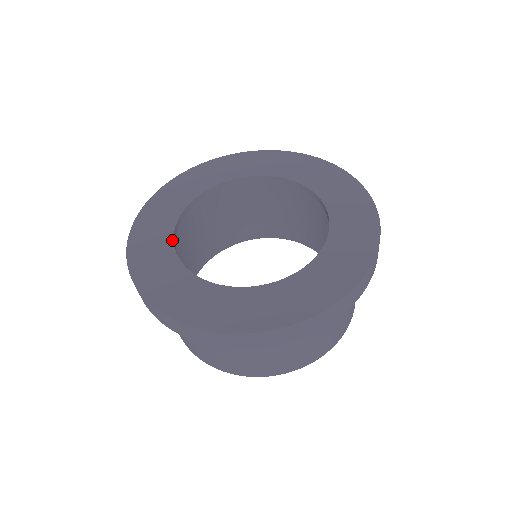
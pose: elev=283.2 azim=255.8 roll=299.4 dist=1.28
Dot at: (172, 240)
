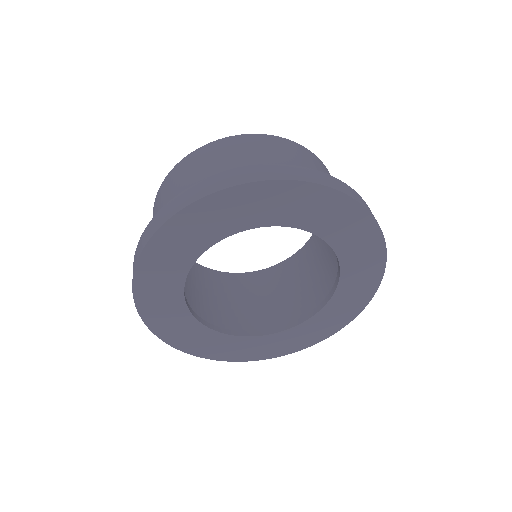
Dot at: (238, 337)
